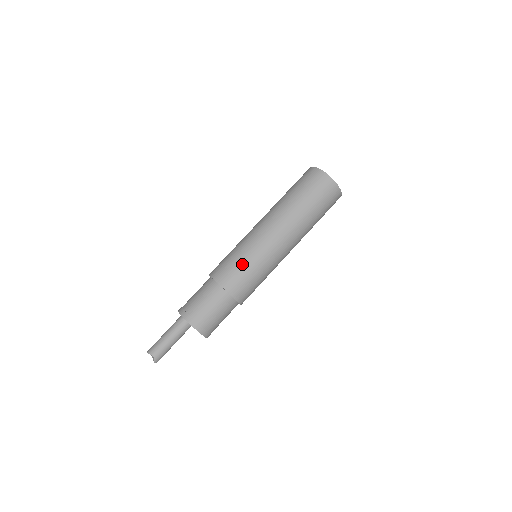
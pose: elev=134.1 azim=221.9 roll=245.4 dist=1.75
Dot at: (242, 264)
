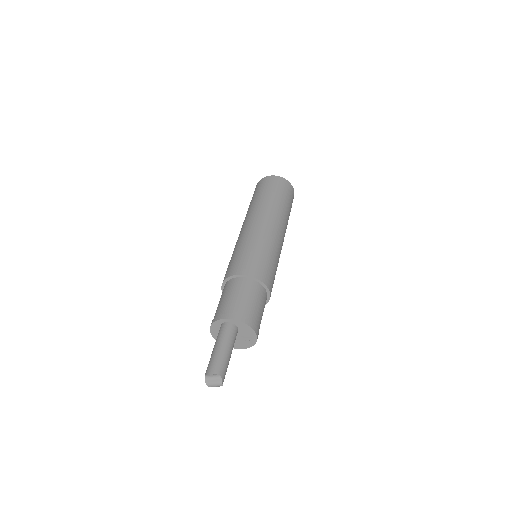
Dot at: (262, 255)
